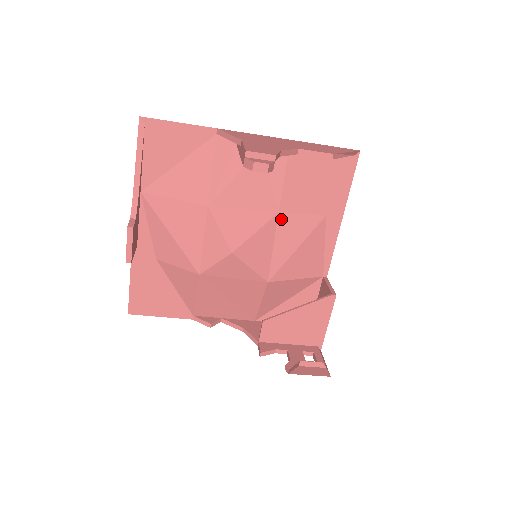
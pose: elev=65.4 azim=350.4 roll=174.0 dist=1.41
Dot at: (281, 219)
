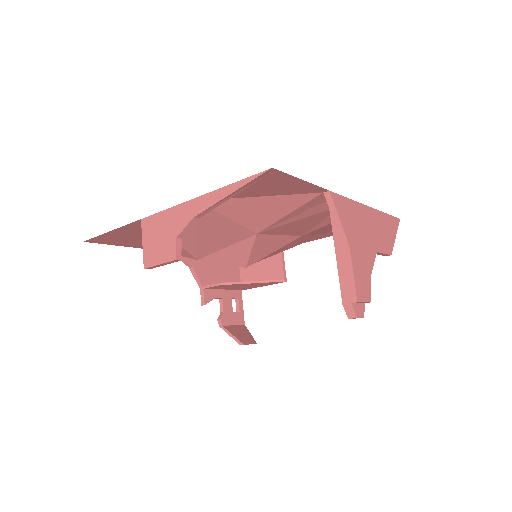
Dot at: (299, 238)
